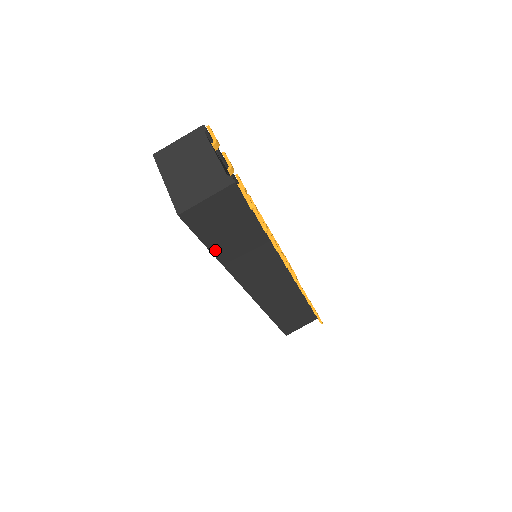
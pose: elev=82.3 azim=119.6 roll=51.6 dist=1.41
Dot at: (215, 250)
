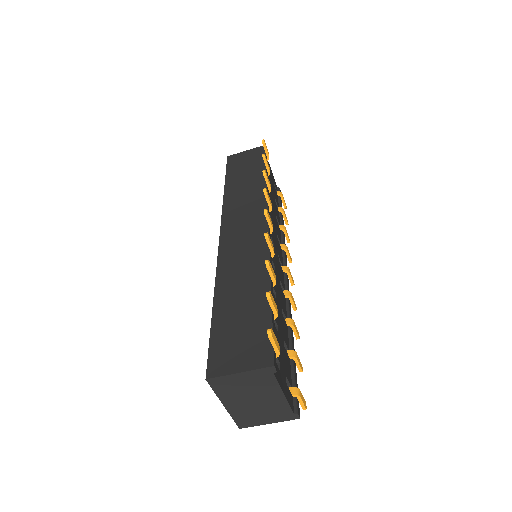
Dot at: occluded
